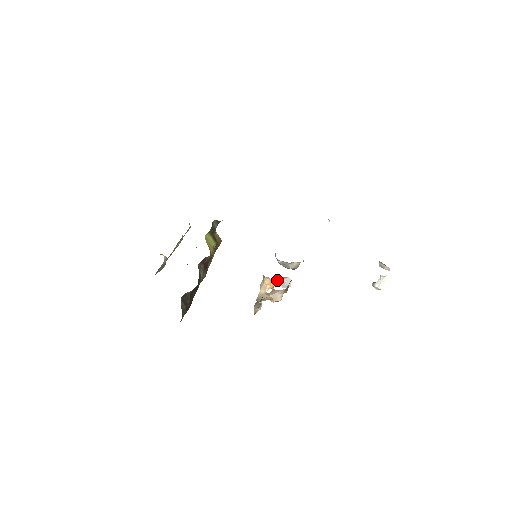
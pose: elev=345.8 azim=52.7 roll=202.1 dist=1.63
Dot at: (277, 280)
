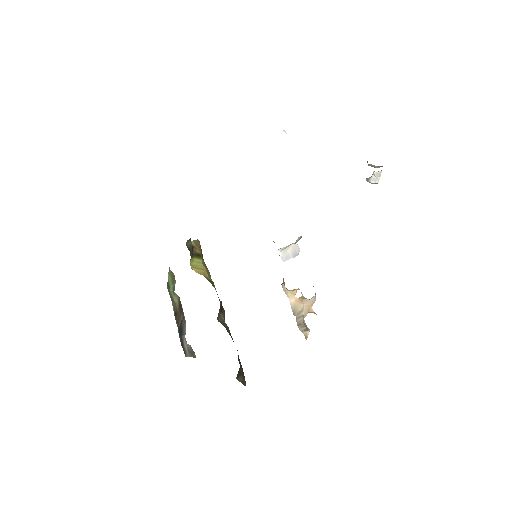
Dot at: (284, 253)
